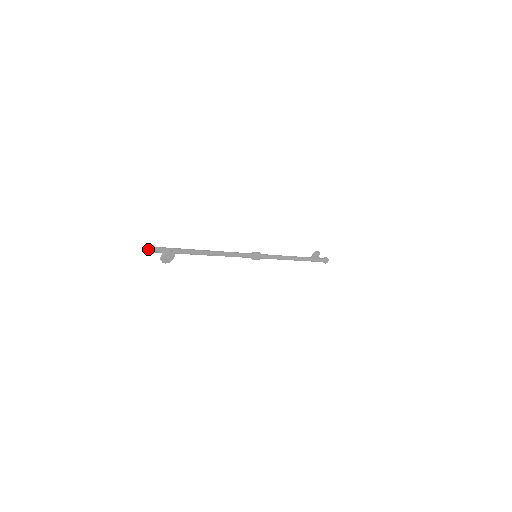
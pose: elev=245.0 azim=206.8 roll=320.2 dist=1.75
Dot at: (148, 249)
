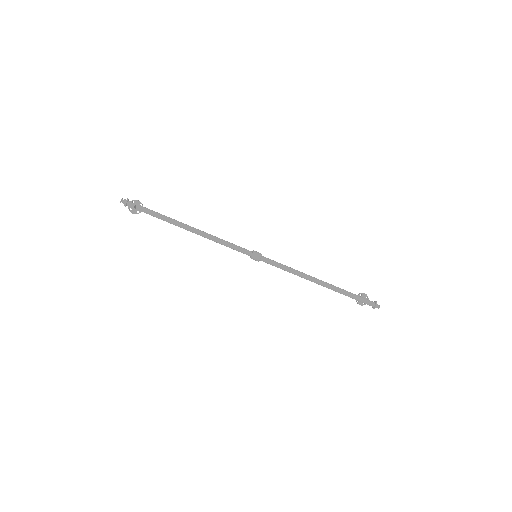
Dot at: (121, 199)
